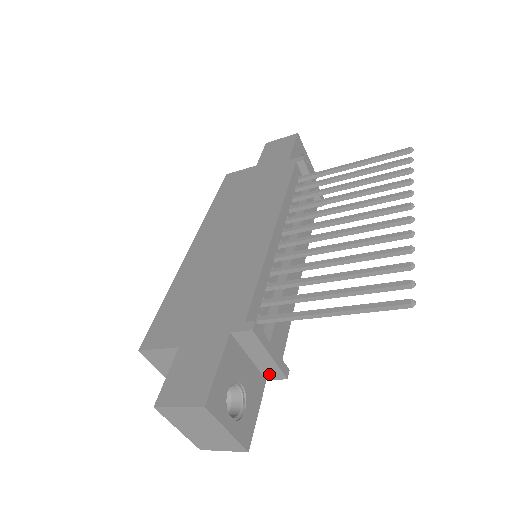
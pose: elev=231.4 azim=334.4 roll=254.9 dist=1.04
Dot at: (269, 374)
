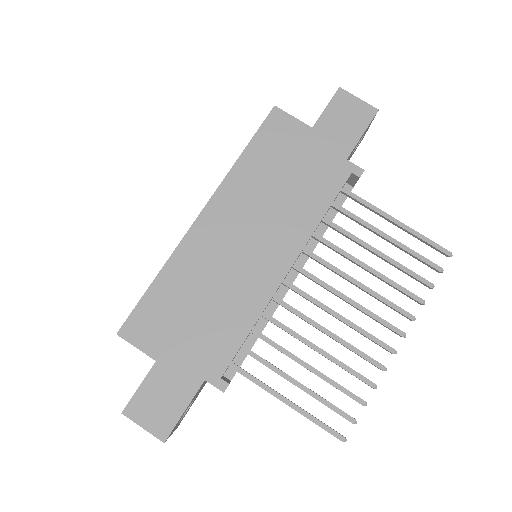
Dot at: occluded
